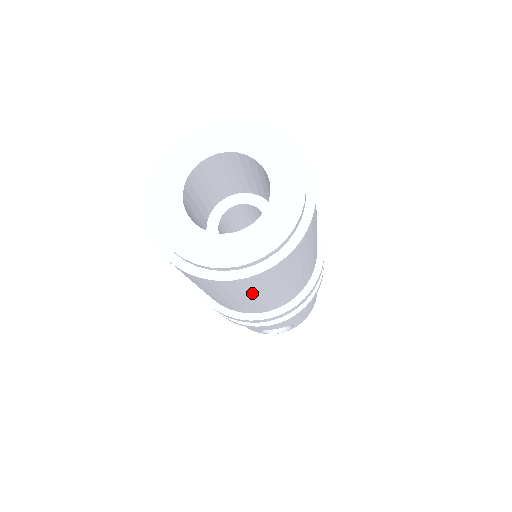
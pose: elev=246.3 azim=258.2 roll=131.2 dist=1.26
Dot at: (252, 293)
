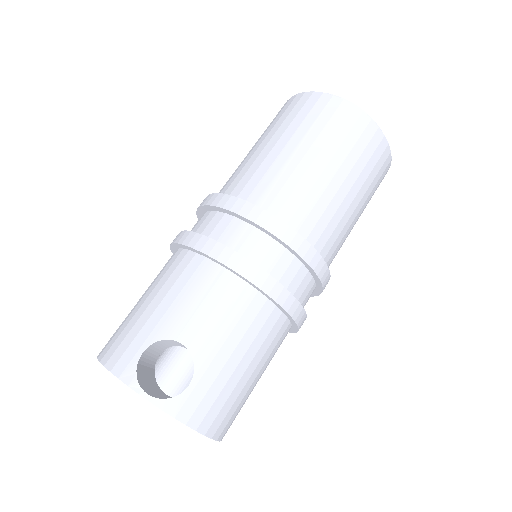
Dot at: (323, 142)
